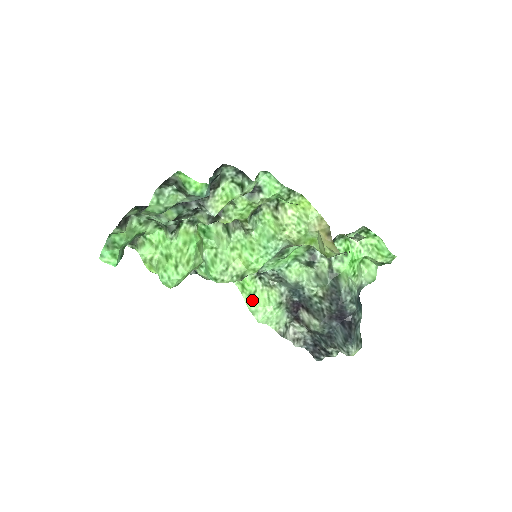
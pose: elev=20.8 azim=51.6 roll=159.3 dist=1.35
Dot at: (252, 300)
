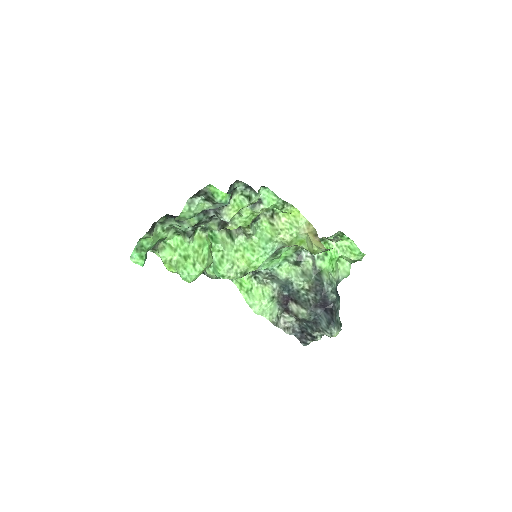
Dot at: (249, 296)
